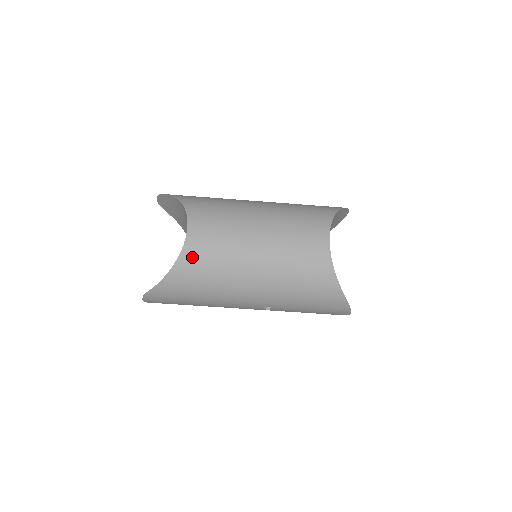
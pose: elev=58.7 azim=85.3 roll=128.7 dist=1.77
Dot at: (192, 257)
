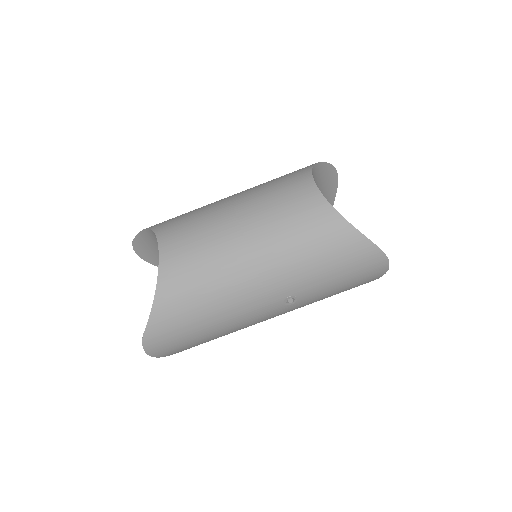
Dot at: (173, 269)
